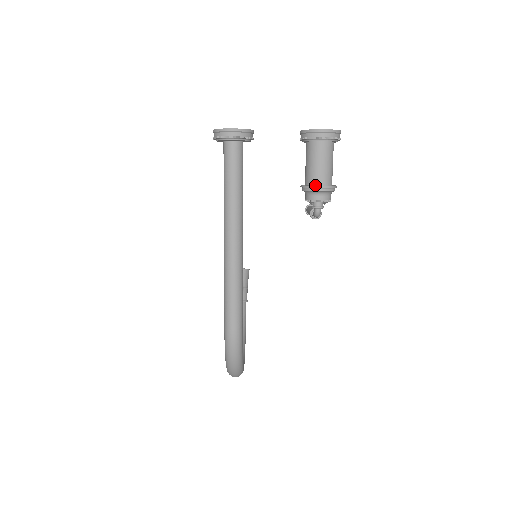
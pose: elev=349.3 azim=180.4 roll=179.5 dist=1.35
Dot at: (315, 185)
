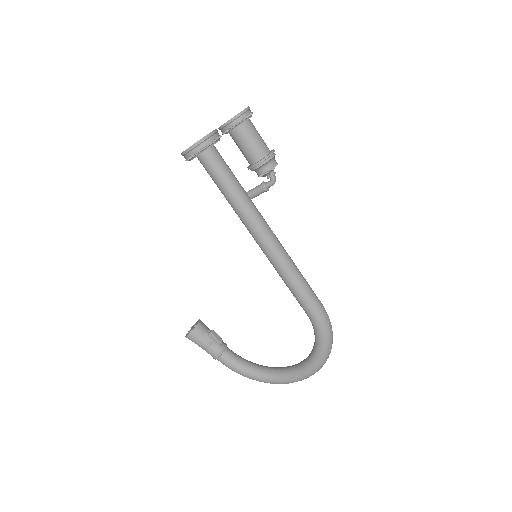
Dot at: (268, 154)
